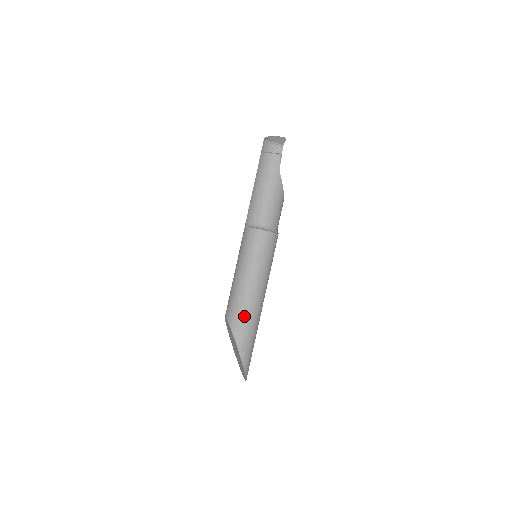
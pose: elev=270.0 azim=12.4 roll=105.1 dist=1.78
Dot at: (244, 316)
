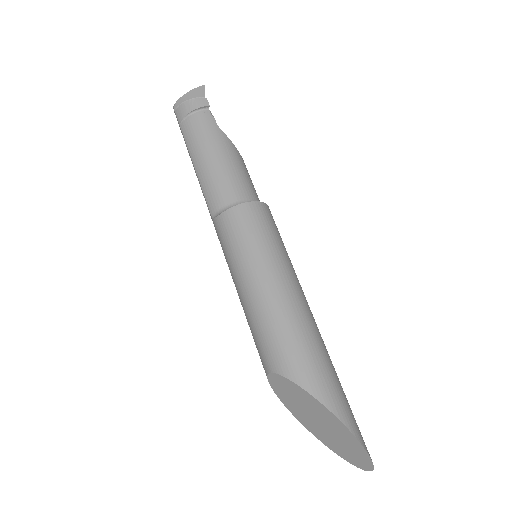
Dot at: (301, 345)
